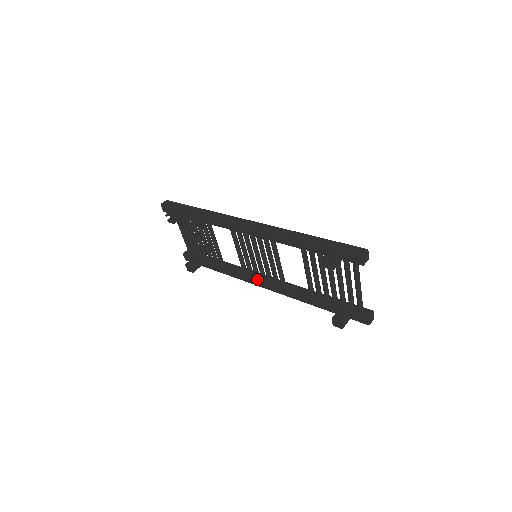
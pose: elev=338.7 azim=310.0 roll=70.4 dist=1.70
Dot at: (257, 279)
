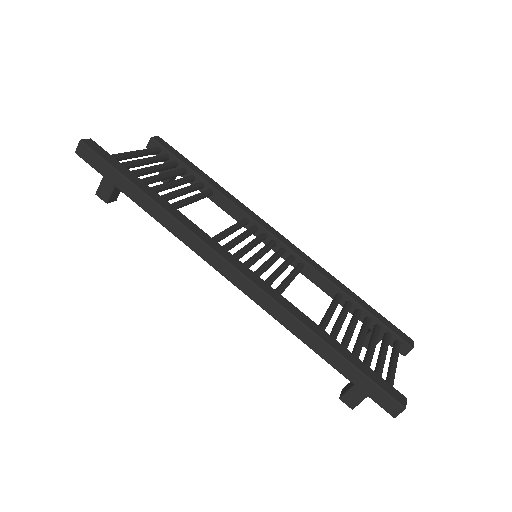
Dot at: occluded
